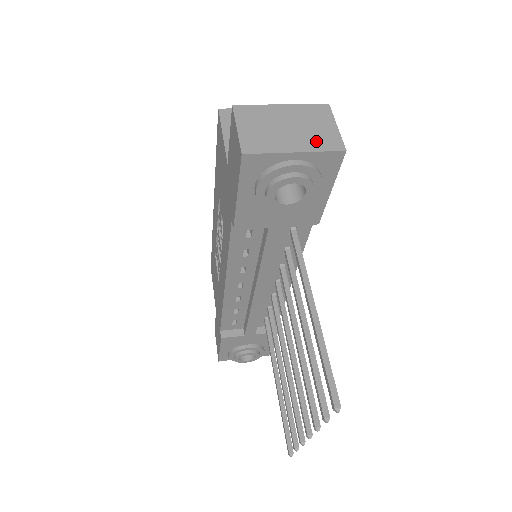
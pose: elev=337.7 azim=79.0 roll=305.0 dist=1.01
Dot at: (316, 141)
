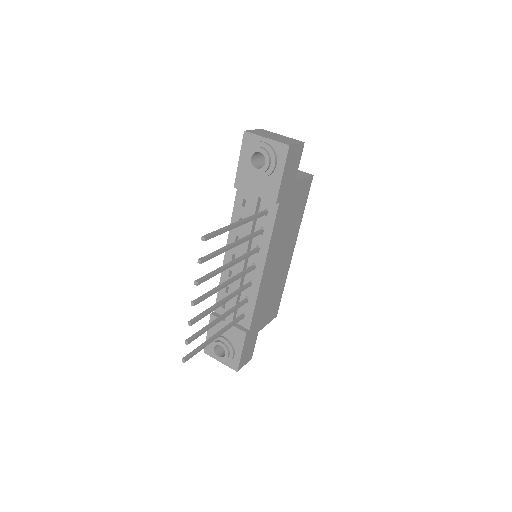
Dot at: (280, 140)
